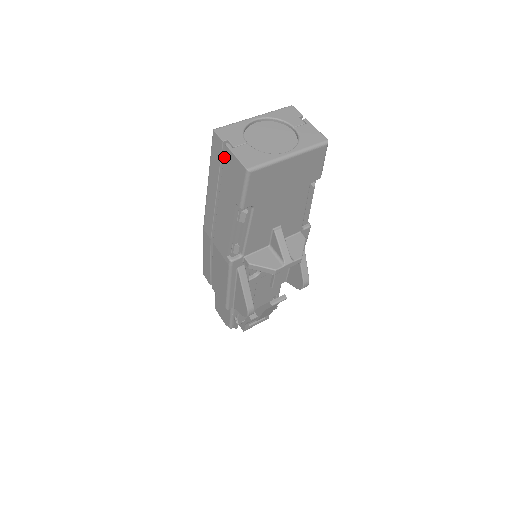
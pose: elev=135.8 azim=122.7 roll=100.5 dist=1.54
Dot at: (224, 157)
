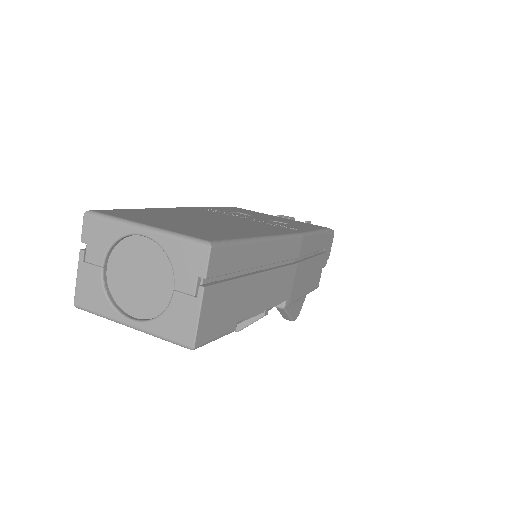
Dot at: occluded
